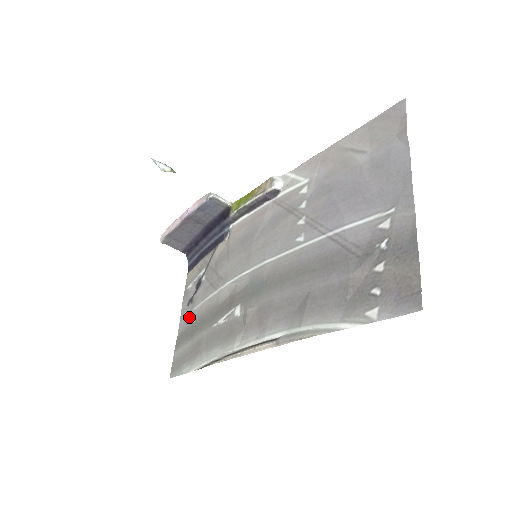
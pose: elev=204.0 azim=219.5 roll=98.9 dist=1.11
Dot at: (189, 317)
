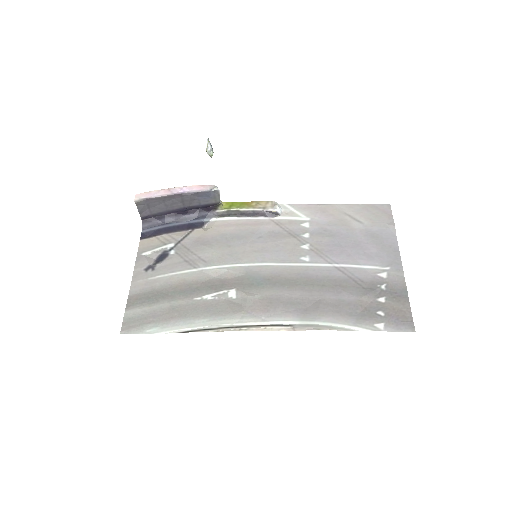
Dot at: (150, 282)
